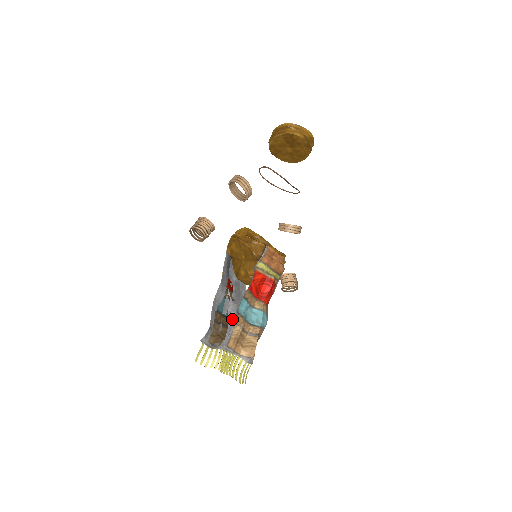
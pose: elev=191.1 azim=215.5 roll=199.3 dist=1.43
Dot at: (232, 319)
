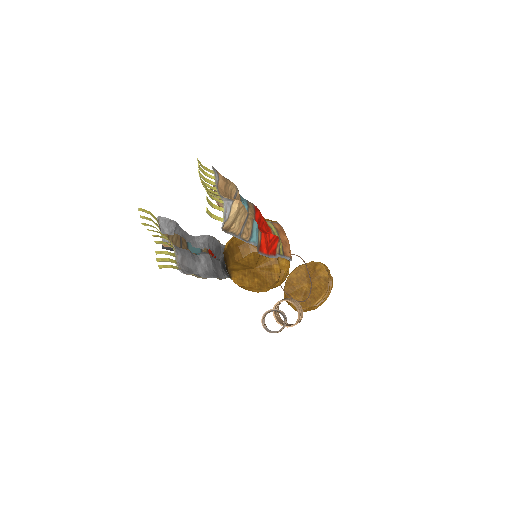
Dot at: (198, 259)
